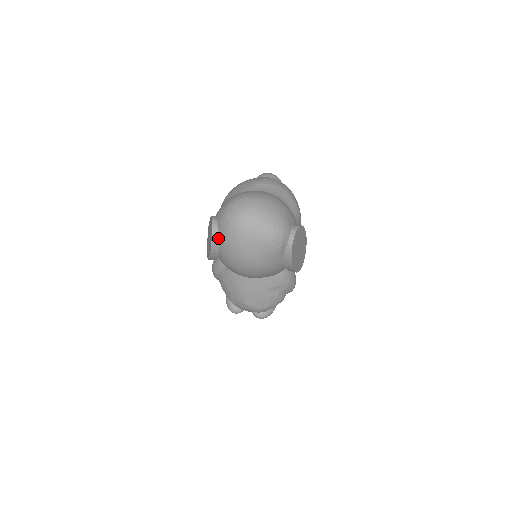
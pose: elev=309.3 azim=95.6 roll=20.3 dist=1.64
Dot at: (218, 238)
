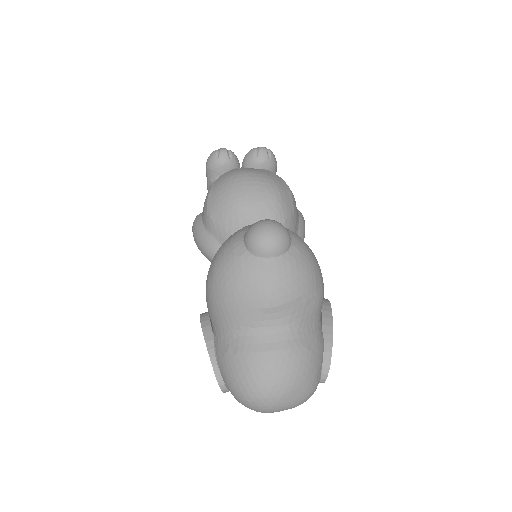
Dot at: occluded
